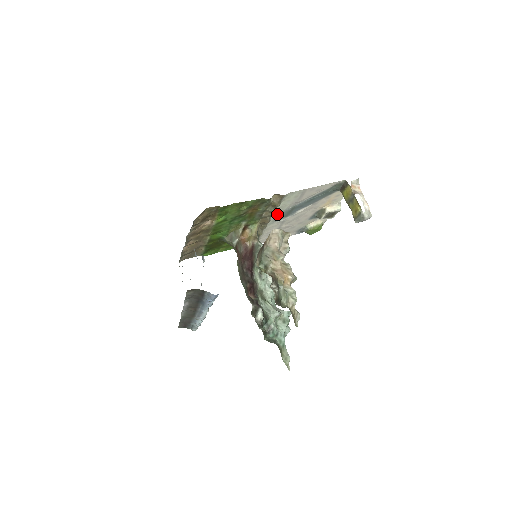
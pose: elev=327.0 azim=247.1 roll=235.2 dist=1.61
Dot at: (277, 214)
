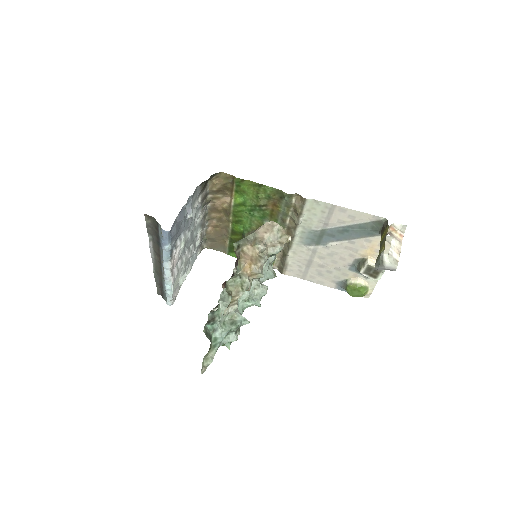
Dot at: (304, 231)
